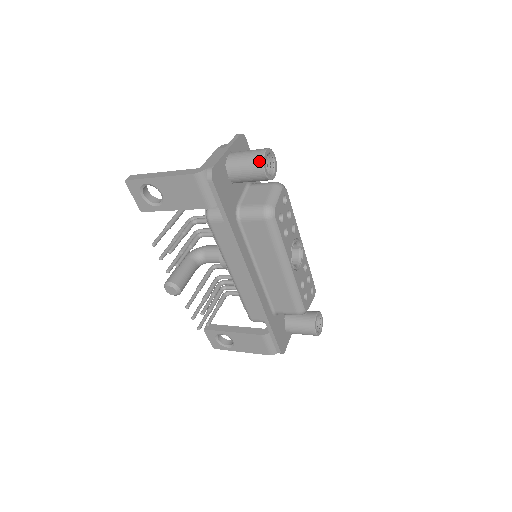
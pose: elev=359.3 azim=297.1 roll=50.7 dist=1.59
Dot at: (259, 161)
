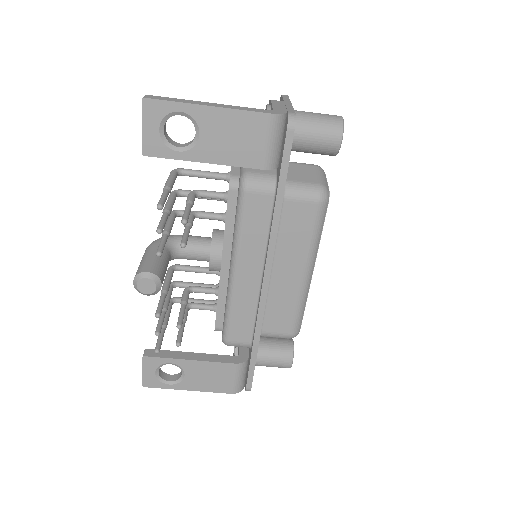
Dot at: (338, 126)
